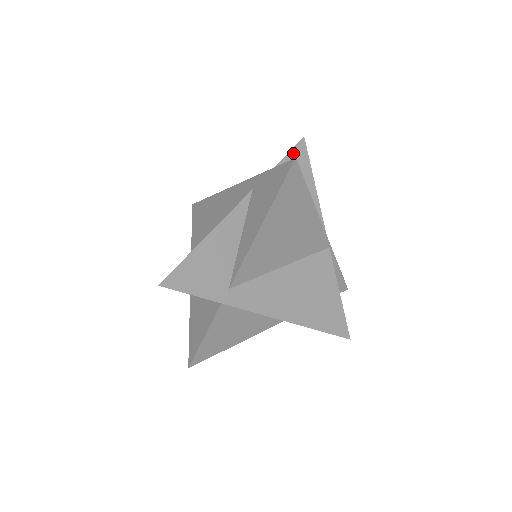
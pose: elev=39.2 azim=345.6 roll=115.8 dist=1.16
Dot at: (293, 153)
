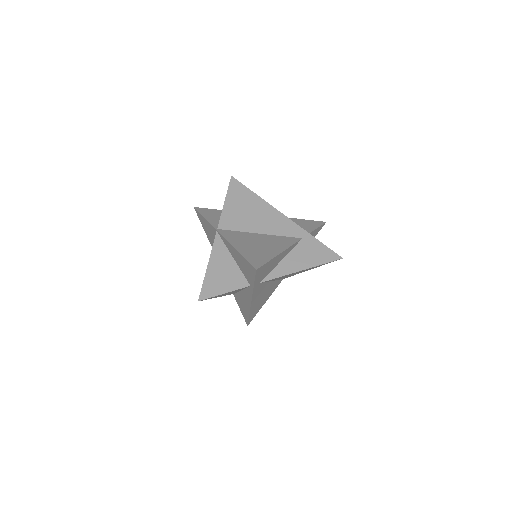
Dot at: (319, 228)
